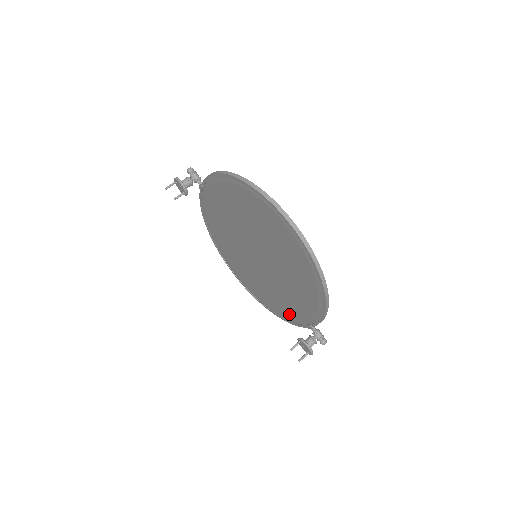
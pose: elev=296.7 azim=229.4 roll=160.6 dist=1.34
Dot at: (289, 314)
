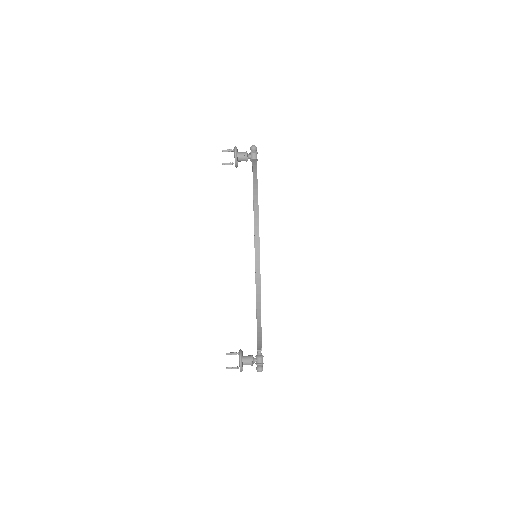
Dot at: occluded
